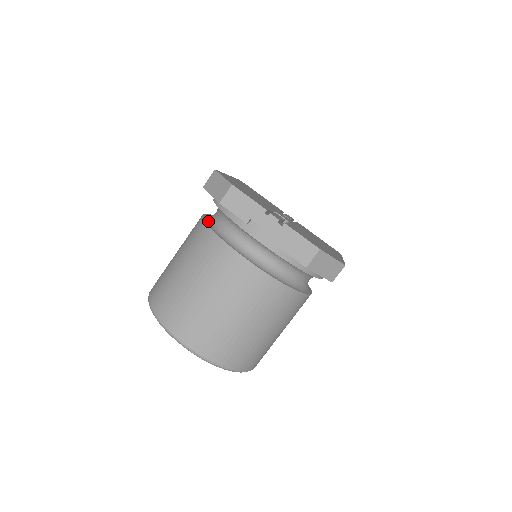
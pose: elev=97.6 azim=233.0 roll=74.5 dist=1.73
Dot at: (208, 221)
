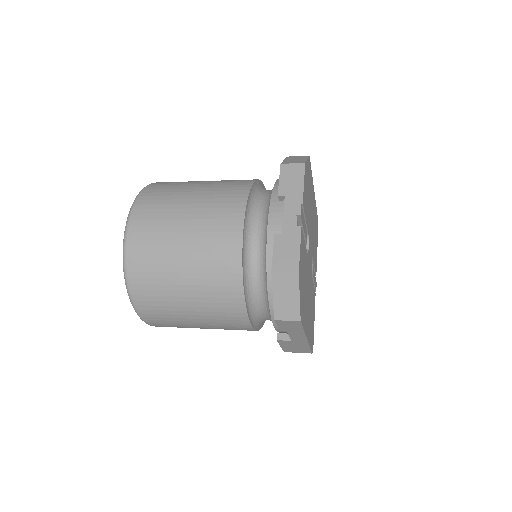
Dot at: (260, 184)
